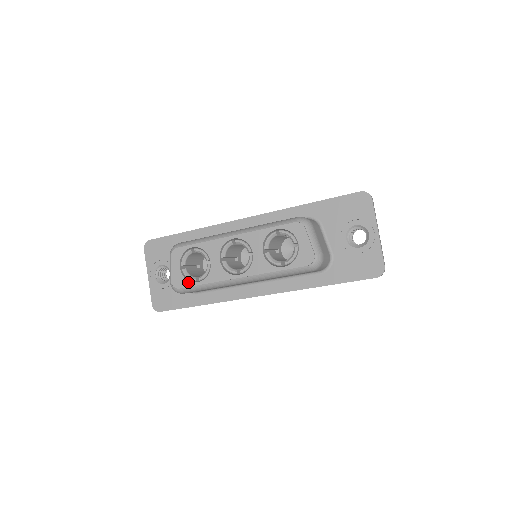
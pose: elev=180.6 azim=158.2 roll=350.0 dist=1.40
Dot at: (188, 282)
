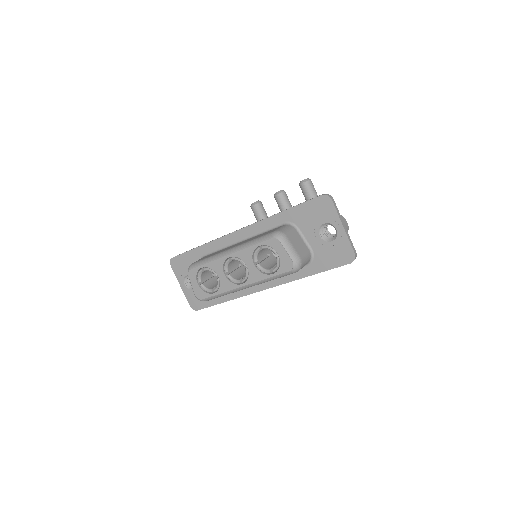
Dot at: (207, 294)
